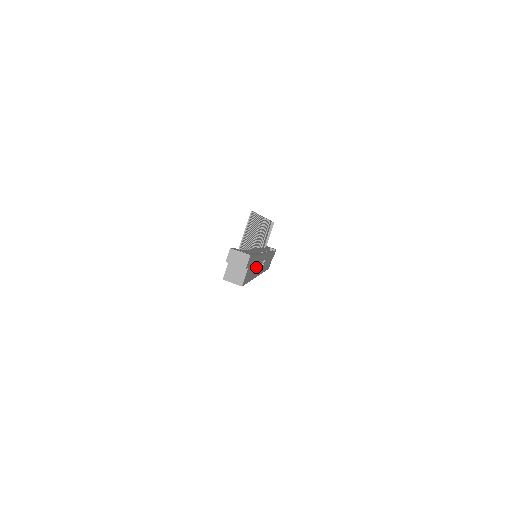
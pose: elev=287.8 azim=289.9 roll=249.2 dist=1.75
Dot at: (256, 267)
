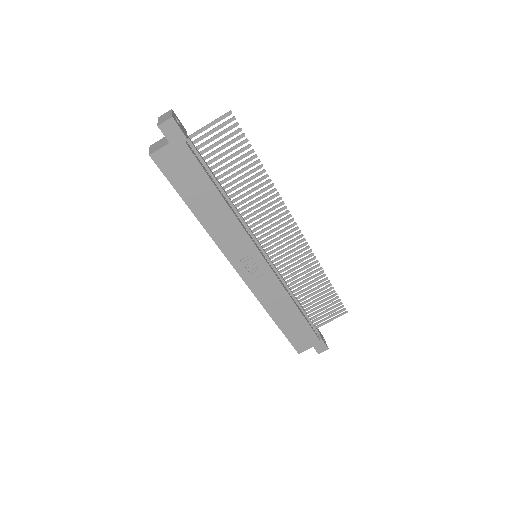
Dot at: (217, 218)
